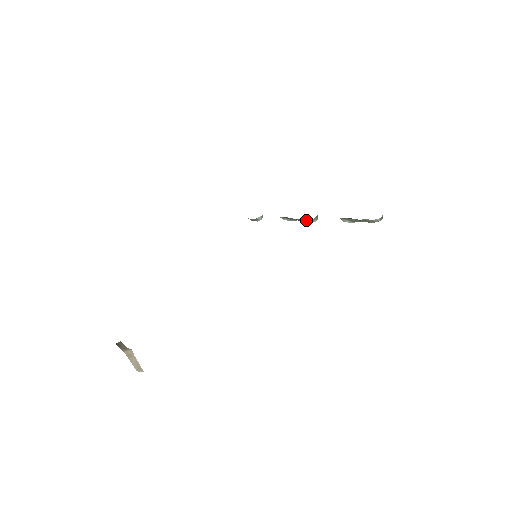
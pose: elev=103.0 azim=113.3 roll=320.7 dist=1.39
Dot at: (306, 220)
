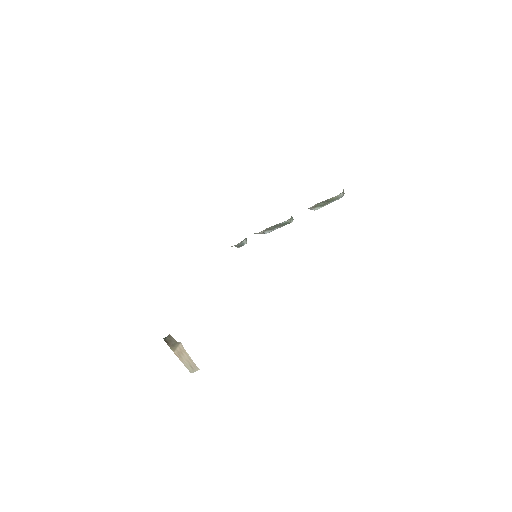
Dot at: (284, 222)
